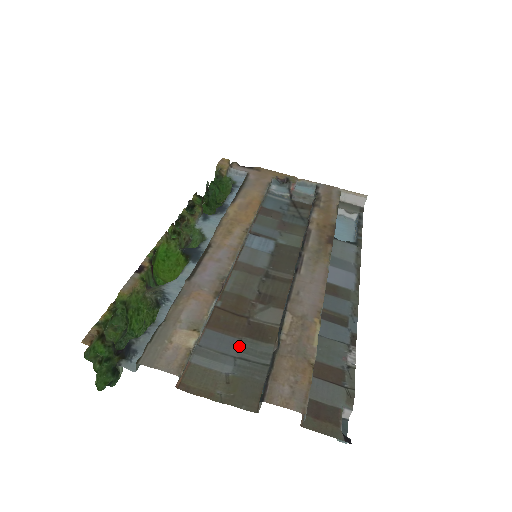
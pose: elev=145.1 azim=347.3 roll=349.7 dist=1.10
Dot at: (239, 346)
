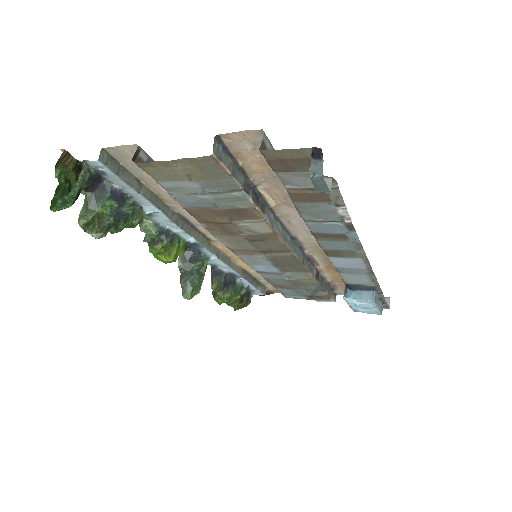
Dot at: (213, 203)
